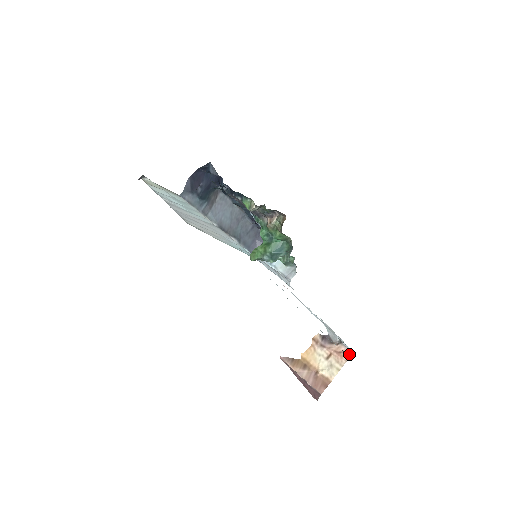
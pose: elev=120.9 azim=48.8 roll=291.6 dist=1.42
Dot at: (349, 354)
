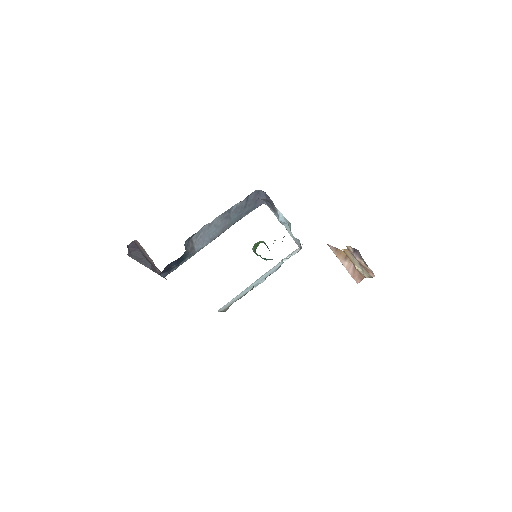
Dot at: (374, 275)
